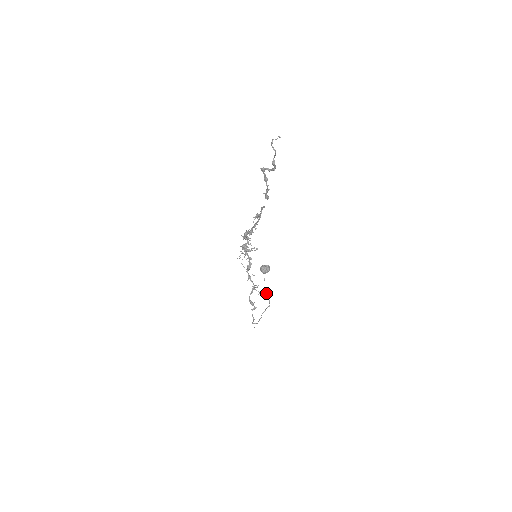
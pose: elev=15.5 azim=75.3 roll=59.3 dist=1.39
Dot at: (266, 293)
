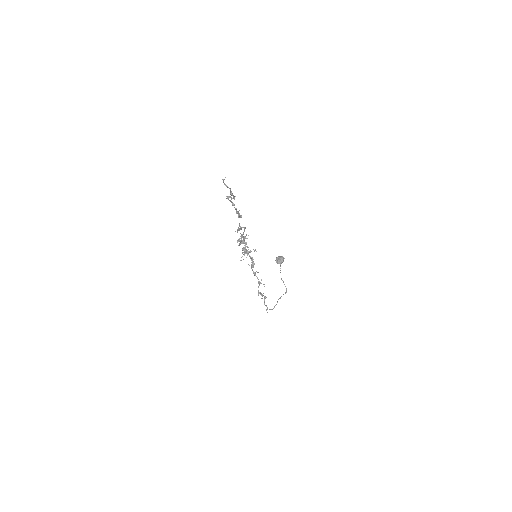
Dot at: (283, 281)
